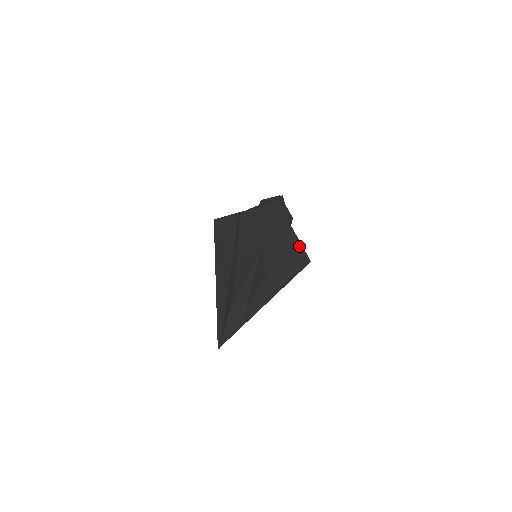
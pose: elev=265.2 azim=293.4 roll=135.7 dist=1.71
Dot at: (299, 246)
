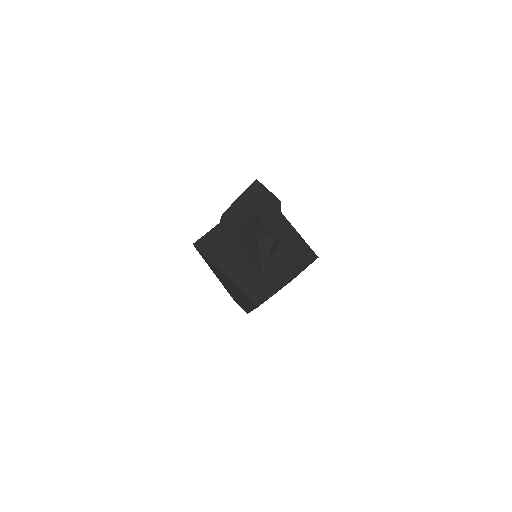
Dot at: (299, 236)
